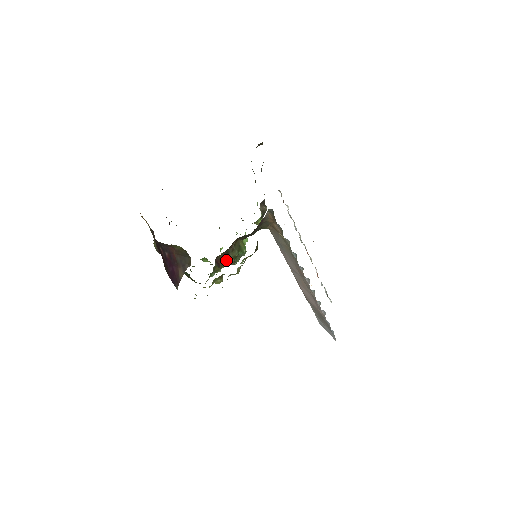
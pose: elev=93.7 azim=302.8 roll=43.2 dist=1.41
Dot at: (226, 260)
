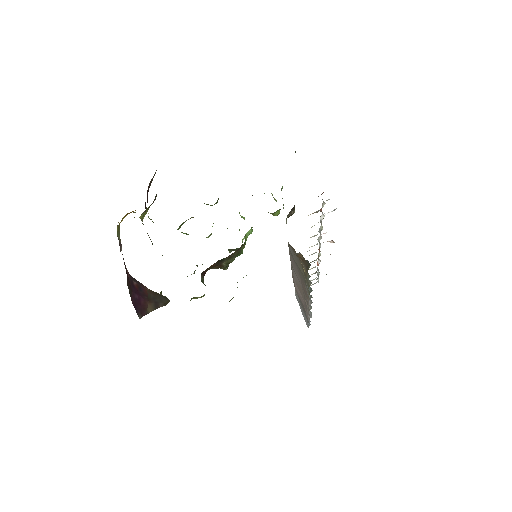
Dot at: (216, 266)
